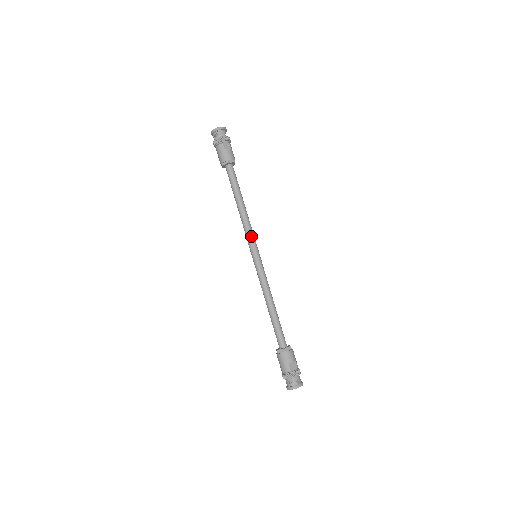
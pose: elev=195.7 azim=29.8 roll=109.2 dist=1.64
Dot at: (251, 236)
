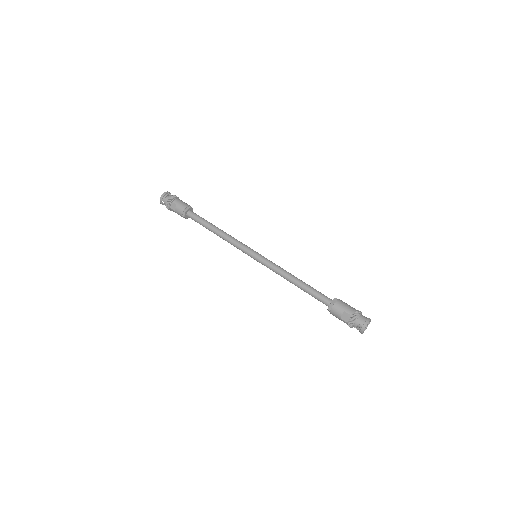
Dot at: (239, 248)
